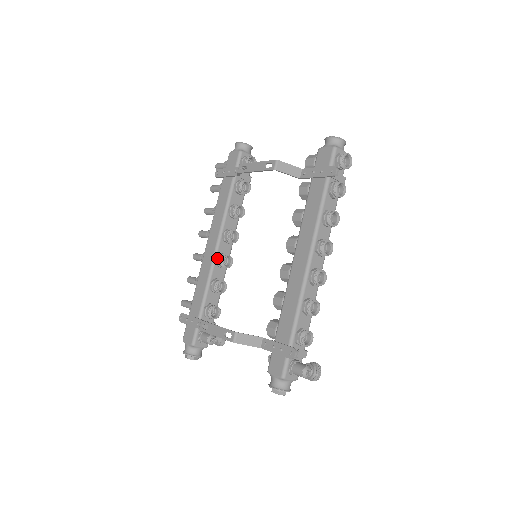
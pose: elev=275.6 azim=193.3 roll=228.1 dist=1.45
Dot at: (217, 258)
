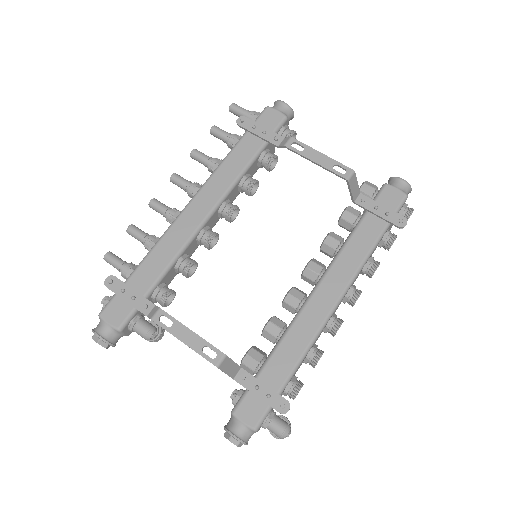
Dot at: (204, 231)
